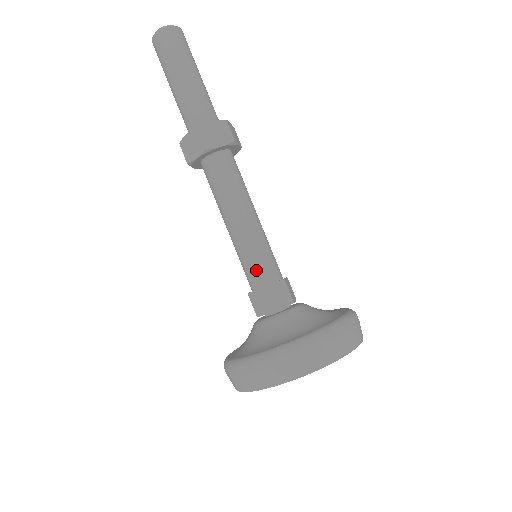
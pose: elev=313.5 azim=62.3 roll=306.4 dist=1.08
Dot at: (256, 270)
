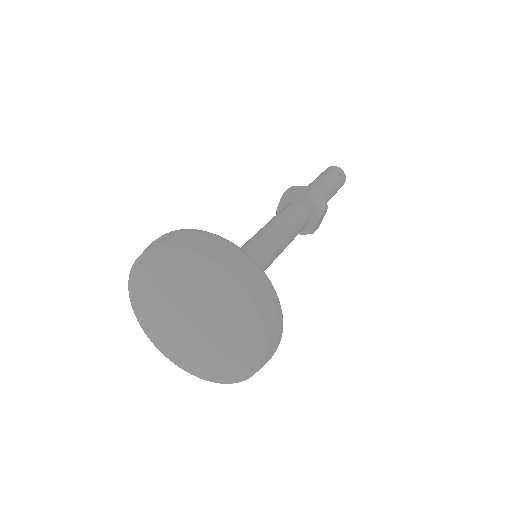
Dot at: occluded
